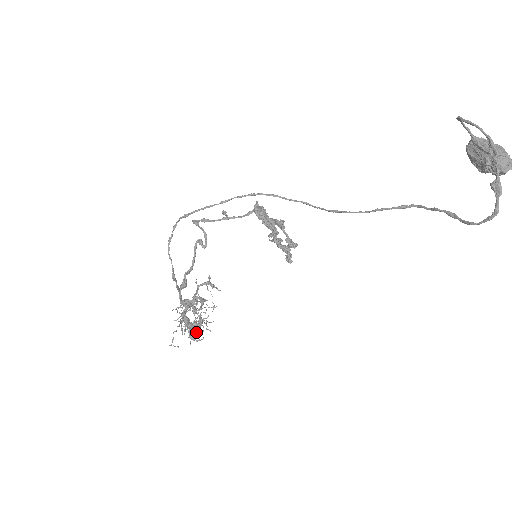
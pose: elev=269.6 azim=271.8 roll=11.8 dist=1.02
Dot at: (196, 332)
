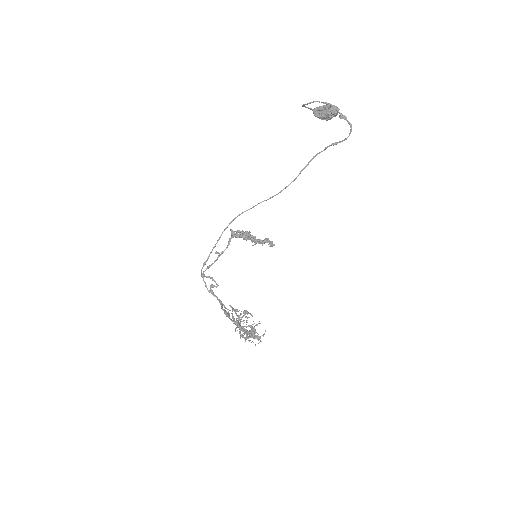
Dot at: occluded
